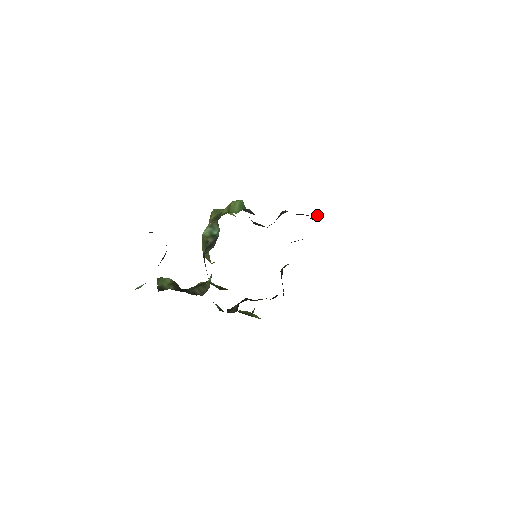
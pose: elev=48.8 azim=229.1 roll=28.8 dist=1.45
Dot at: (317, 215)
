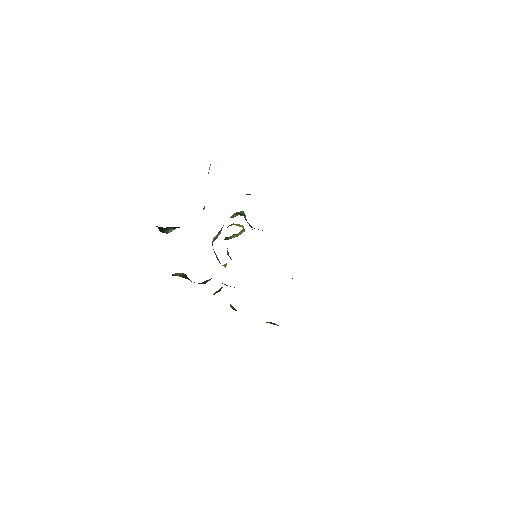
Dot at: occluded
